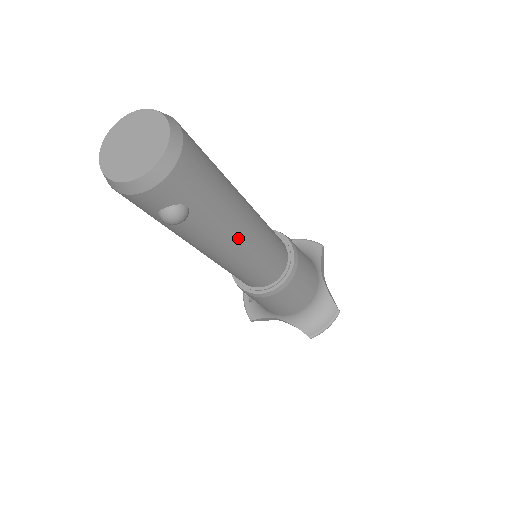
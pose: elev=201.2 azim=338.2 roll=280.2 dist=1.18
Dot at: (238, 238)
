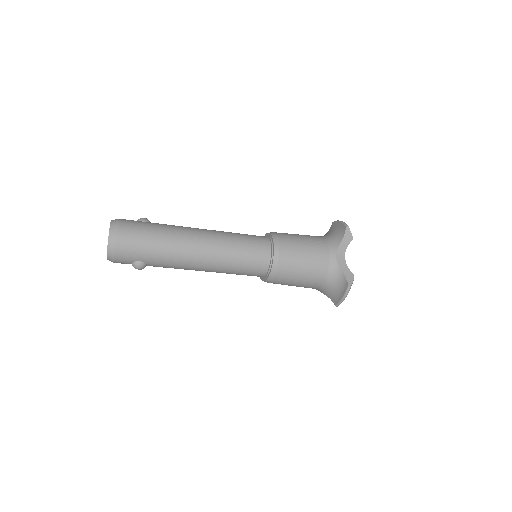
Dot at: (195, 263)
